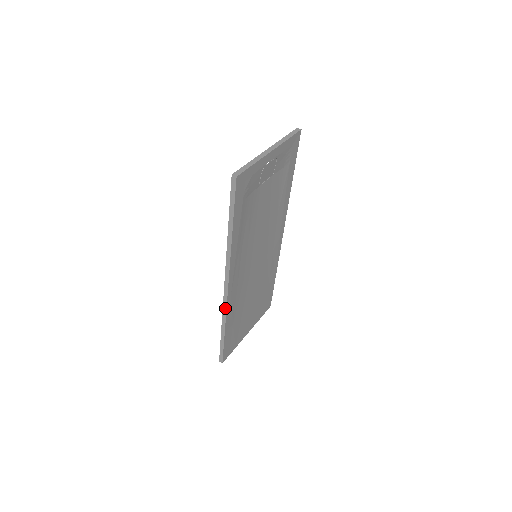
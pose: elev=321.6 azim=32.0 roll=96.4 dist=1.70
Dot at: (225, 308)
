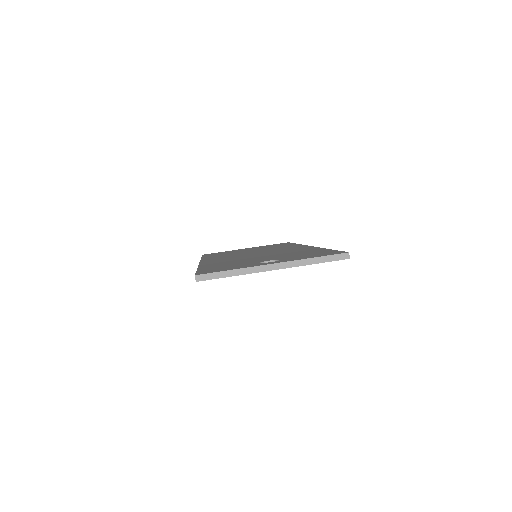
Dot at: occluded
